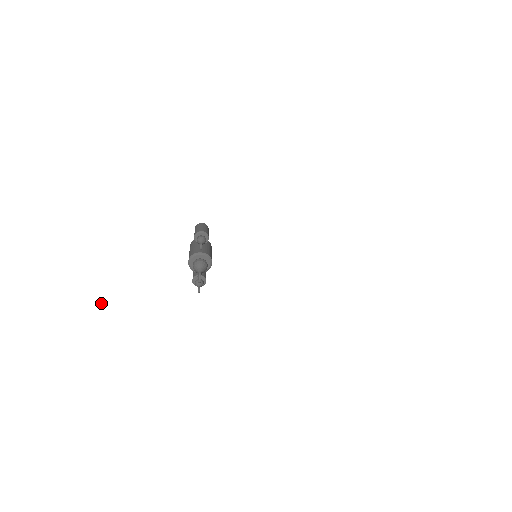
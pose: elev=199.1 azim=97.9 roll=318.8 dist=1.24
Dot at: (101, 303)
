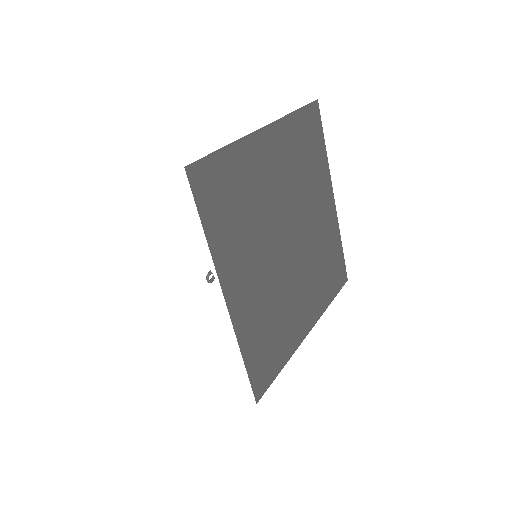
Dot at: (146, 297)
